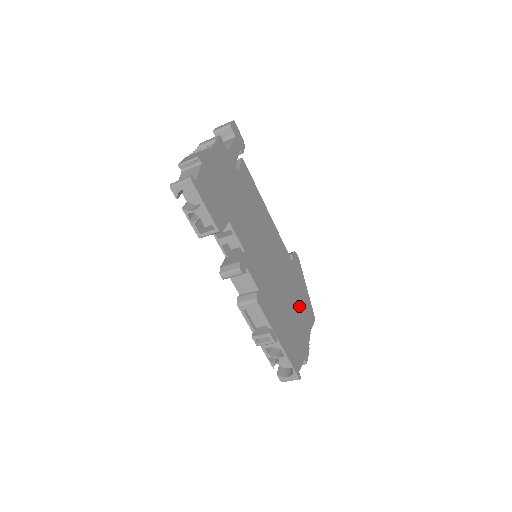
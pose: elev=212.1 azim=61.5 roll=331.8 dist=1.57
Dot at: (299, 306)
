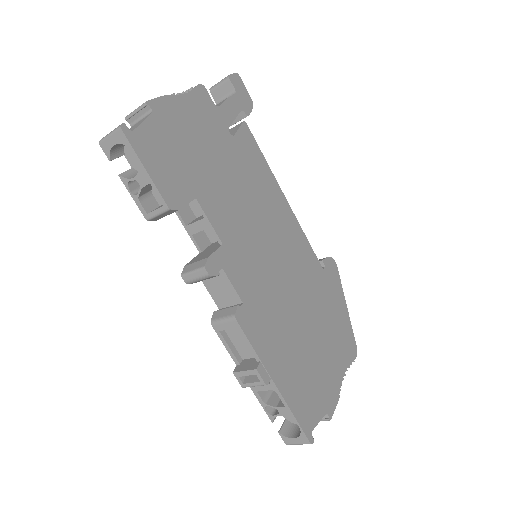
Dot at: (327, 333)
